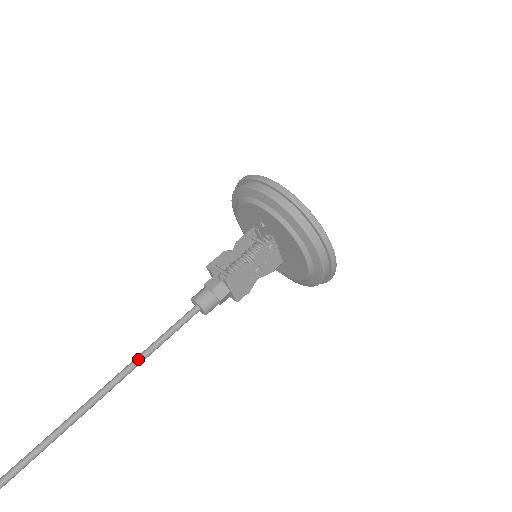
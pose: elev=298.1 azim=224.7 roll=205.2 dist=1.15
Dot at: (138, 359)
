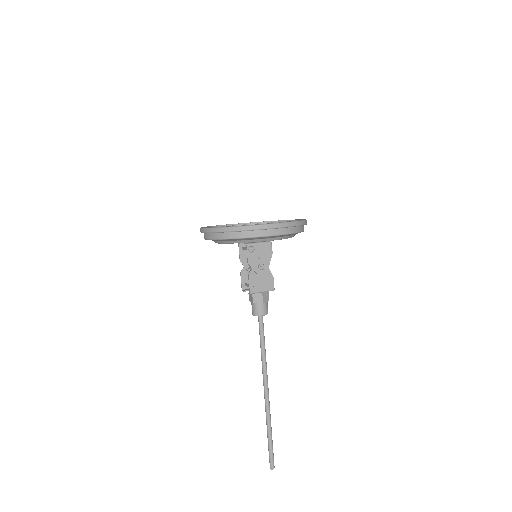
Dot at: (263, 367)
